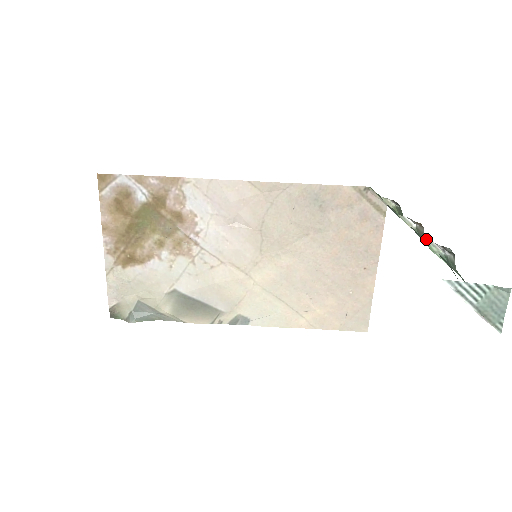
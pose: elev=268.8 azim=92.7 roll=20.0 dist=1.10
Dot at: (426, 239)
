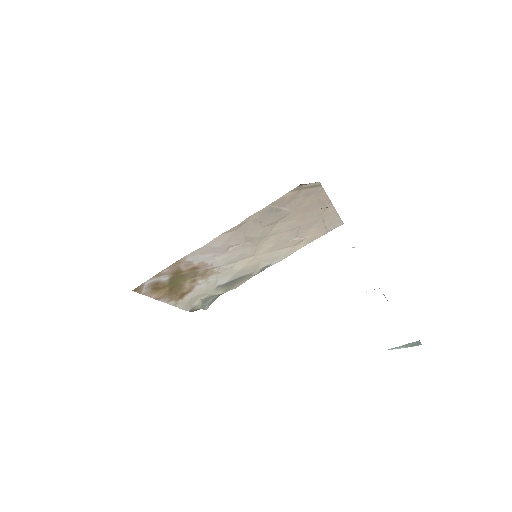
Dot at: occluded
